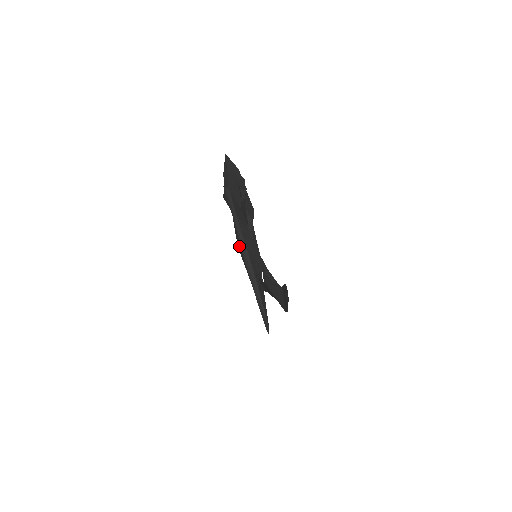
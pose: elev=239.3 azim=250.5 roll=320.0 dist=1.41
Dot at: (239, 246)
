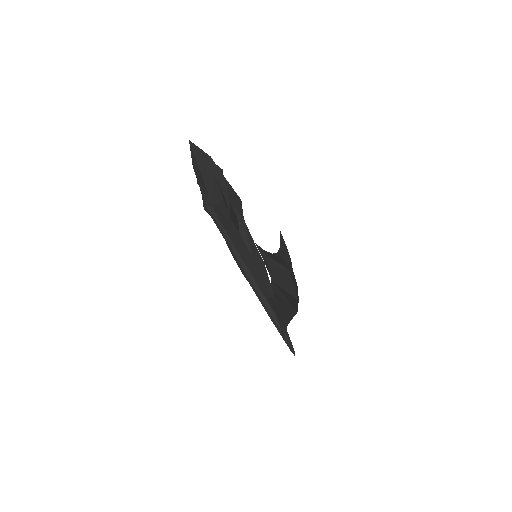
Dot at: occluded
